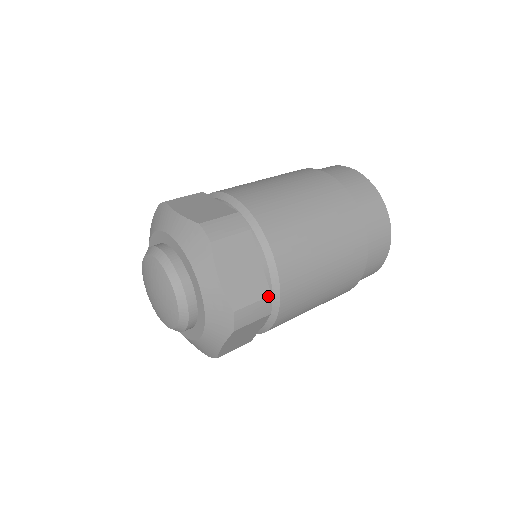
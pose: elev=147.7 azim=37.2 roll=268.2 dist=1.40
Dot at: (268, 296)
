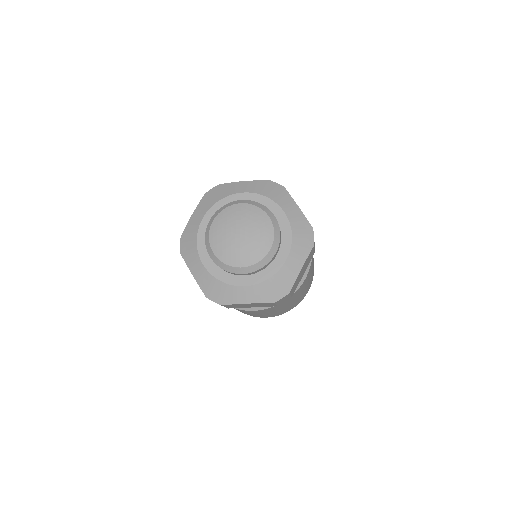
Dot at: occluded
